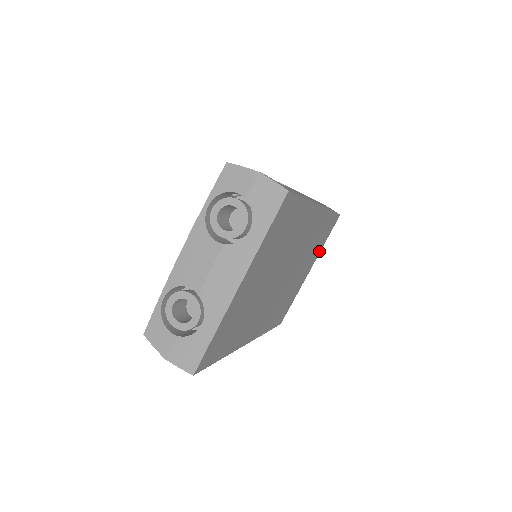
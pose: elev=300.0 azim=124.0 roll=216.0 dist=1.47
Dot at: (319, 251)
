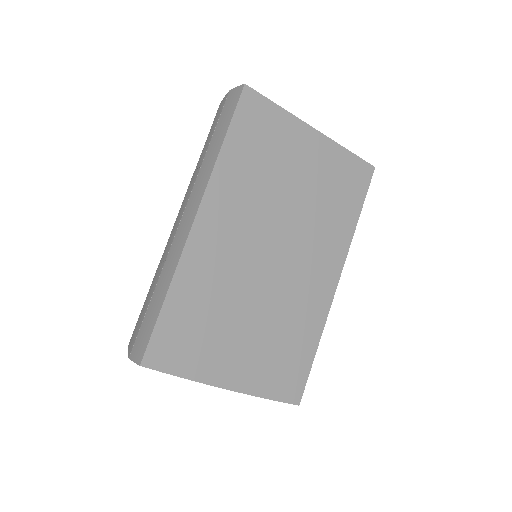
Dot at: (256, 389)
